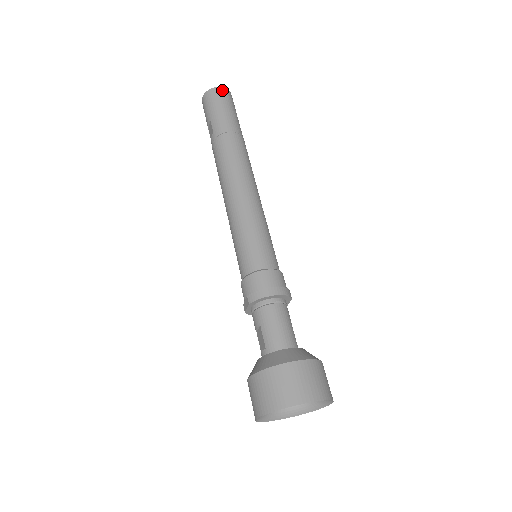
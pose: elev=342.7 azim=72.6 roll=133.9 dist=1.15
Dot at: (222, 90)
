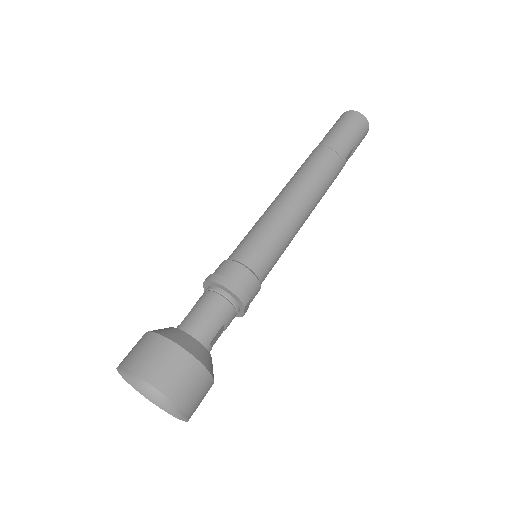
Dot at: (359, 115)
